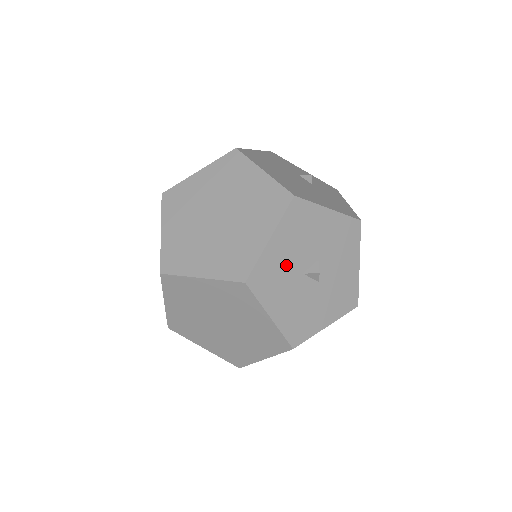
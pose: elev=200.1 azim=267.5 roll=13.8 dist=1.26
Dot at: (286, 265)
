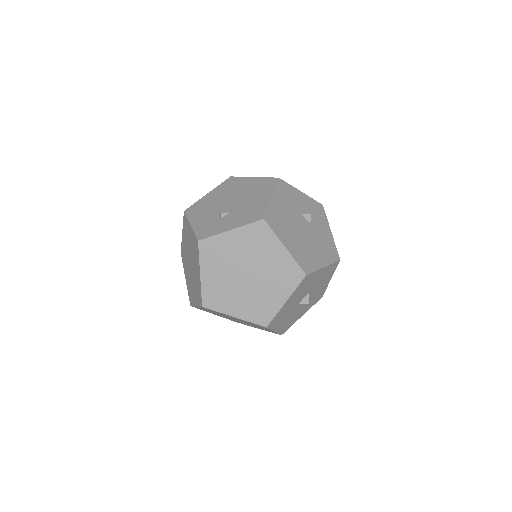
Dot at: (290, 307)
